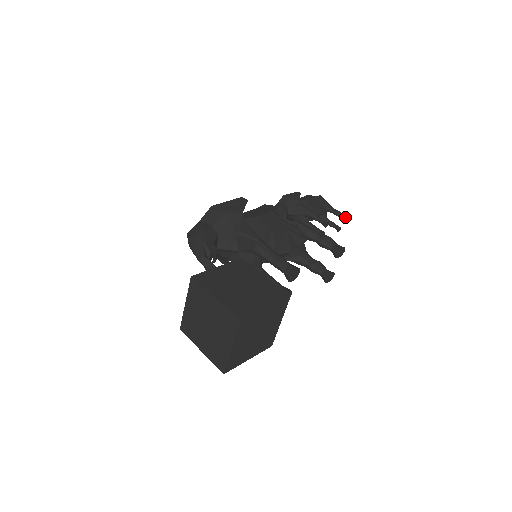
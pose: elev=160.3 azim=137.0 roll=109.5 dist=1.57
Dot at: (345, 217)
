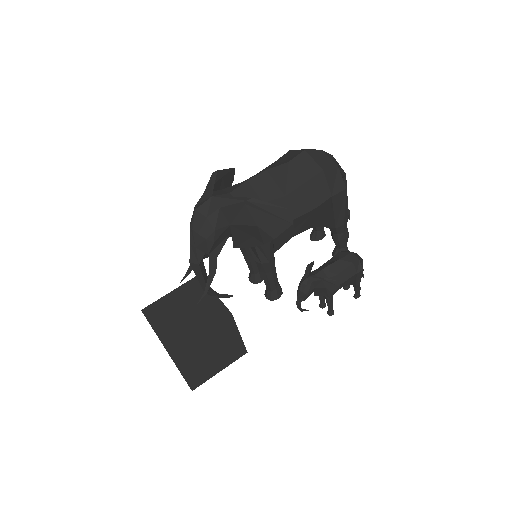
Dot at: (359, 295)
